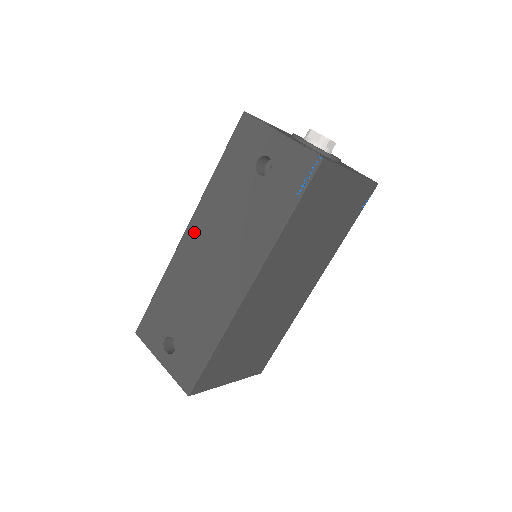
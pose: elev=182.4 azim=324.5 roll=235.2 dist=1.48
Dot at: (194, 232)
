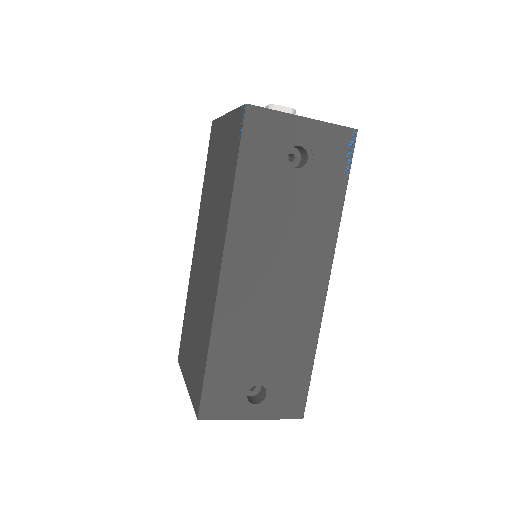
Dot at: (236, 264)
